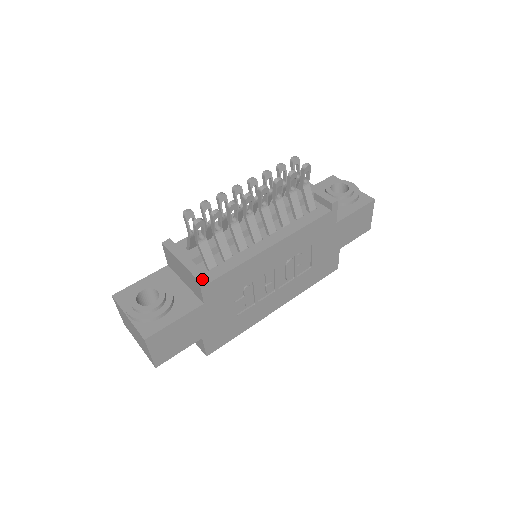
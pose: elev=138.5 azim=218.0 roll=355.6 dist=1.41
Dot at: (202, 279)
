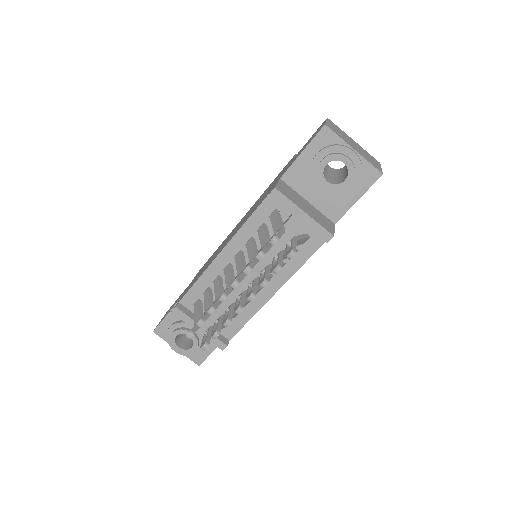
Dot at: occluded
